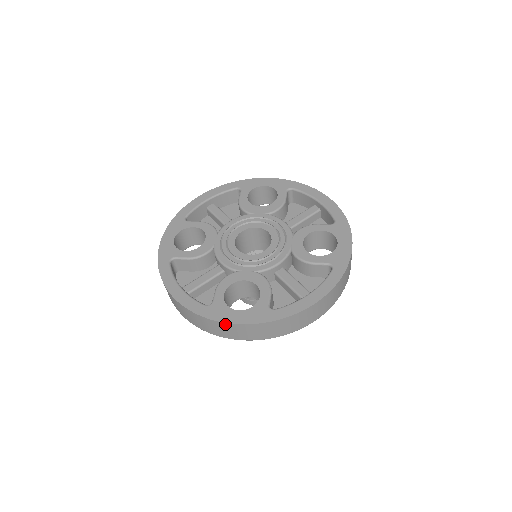
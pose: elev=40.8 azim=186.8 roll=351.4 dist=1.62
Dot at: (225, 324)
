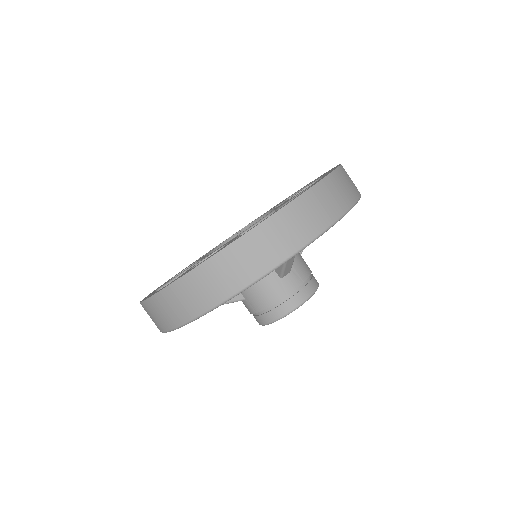
Dot at: (180, 282)
